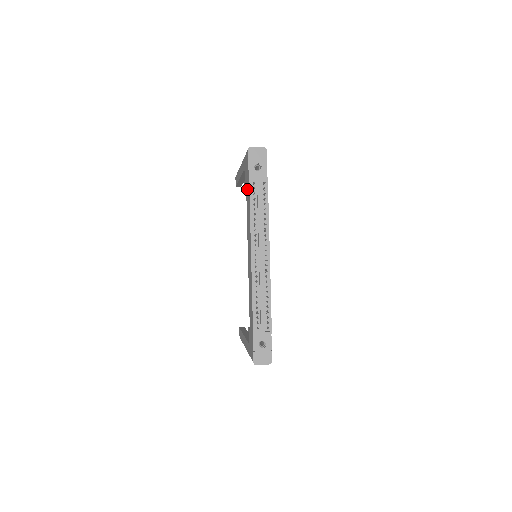
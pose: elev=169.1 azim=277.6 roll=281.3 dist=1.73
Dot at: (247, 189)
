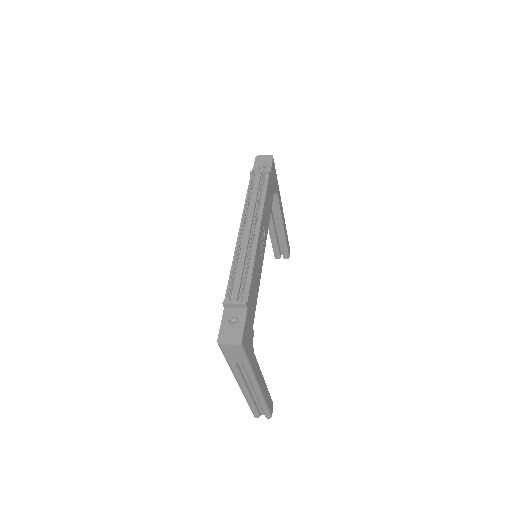
Dot at: occluded
